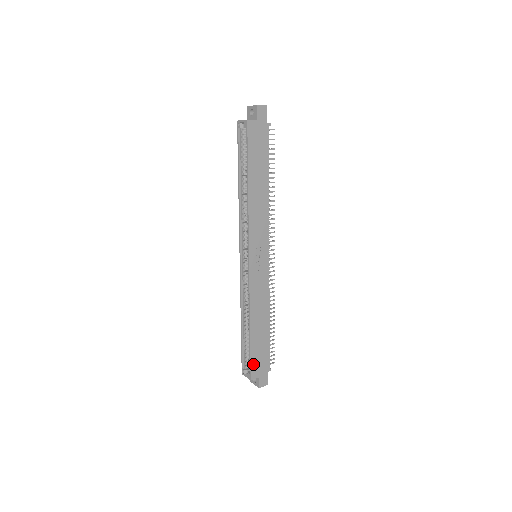
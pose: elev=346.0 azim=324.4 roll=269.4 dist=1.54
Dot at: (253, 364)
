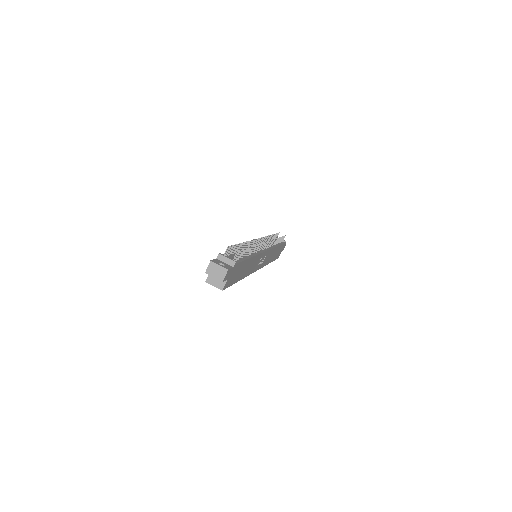
Dot at: (277, 257)
